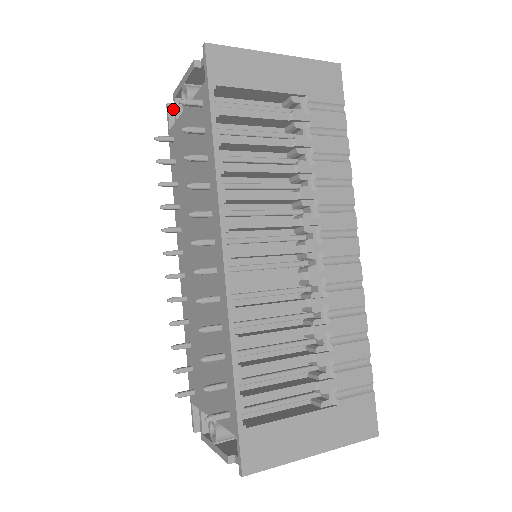
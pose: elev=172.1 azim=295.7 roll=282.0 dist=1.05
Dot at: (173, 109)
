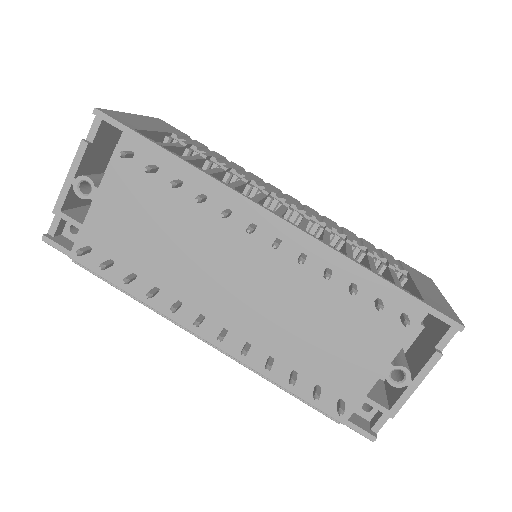
Dot at: (53, 237)
